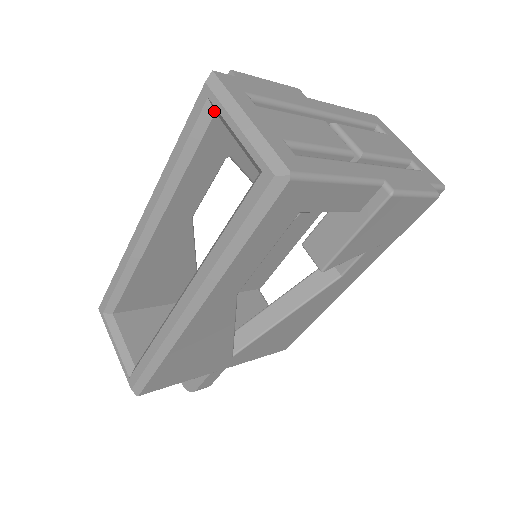
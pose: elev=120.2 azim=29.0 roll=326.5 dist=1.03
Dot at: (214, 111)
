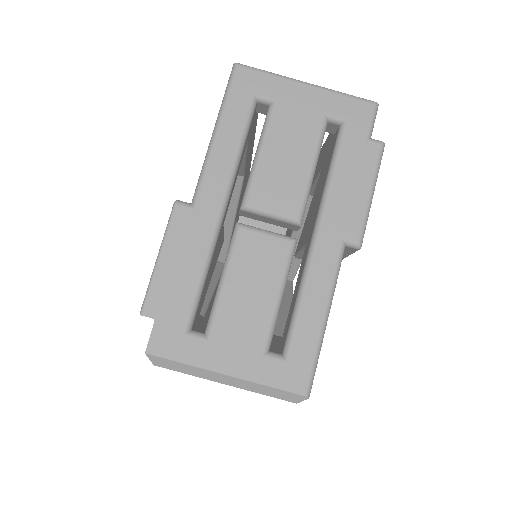
Dot at: occluded
